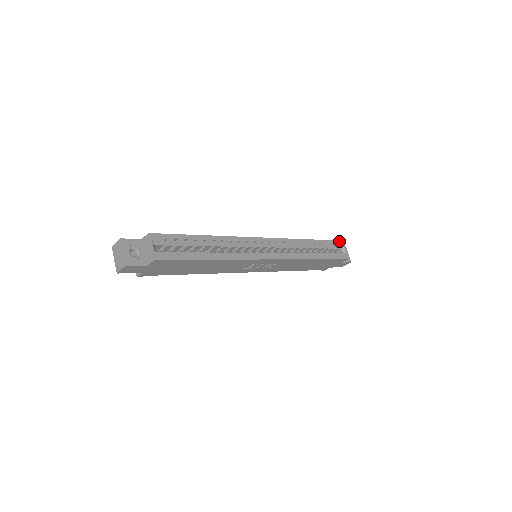
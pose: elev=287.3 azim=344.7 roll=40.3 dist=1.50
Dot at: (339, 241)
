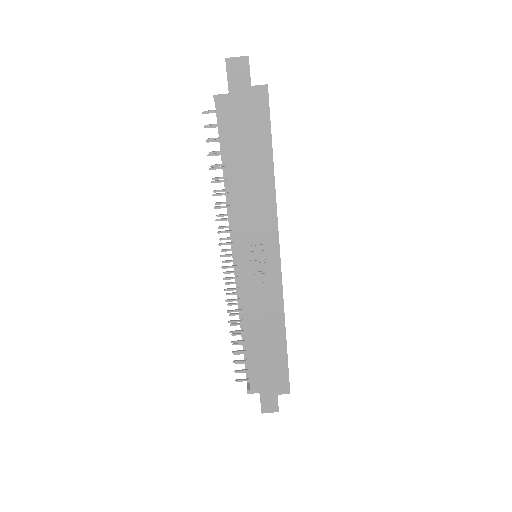
Dot at: occluded
